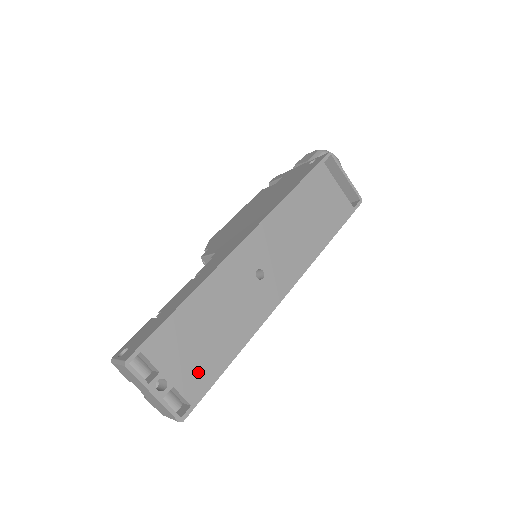
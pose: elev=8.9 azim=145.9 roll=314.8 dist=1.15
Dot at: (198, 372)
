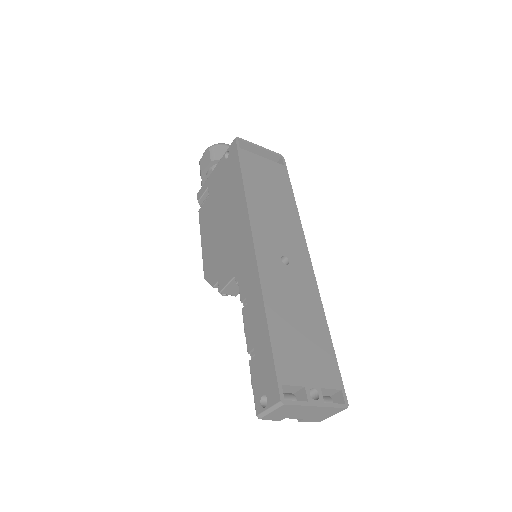
Dot at: (322, 363)
